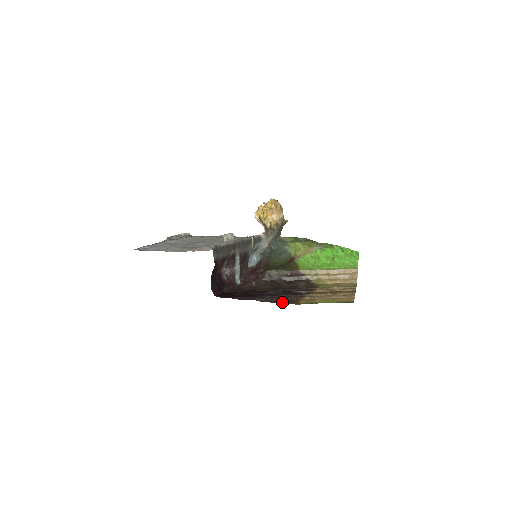
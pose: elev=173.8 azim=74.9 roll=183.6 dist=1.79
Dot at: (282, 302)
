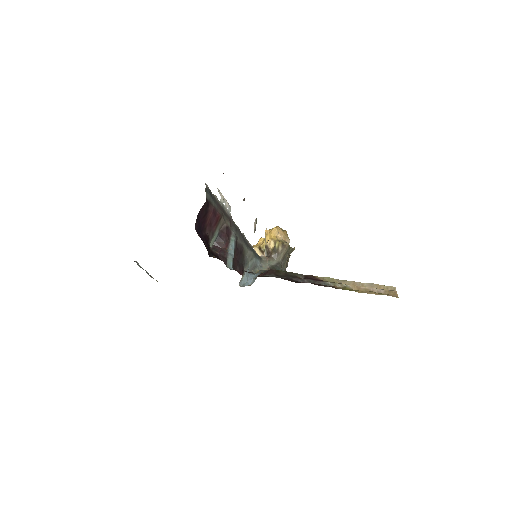
Dot at: occluded
